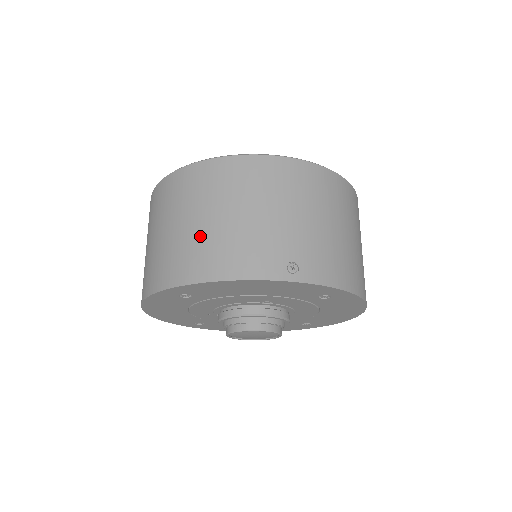
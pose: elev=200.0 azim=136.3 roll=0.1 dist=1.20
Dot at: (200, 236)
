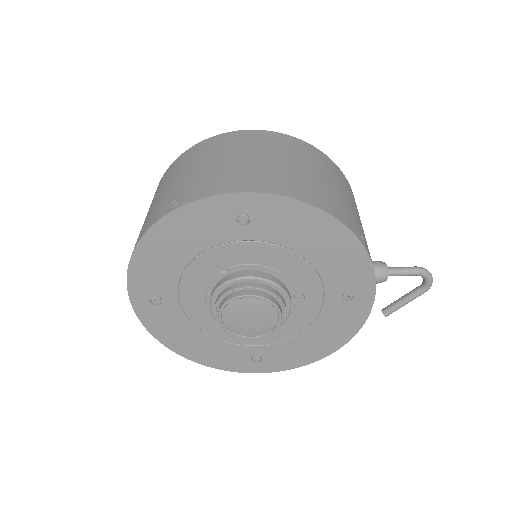
Dot at: occluded
